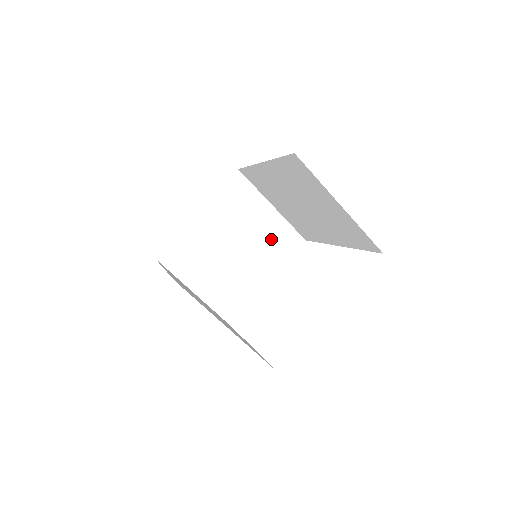
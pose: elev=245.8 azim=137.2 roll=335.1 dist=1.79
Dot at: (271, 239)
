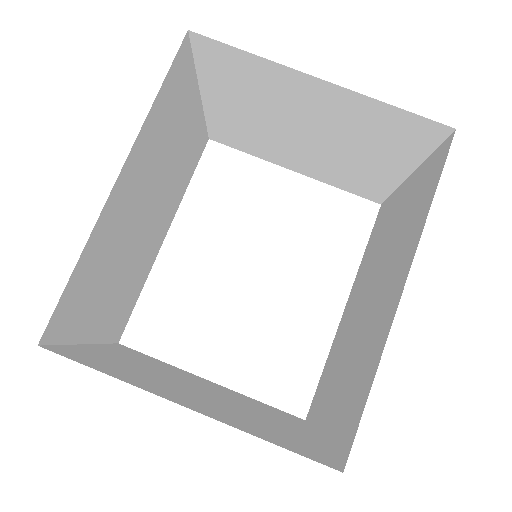
Dot at: (355, 173)
